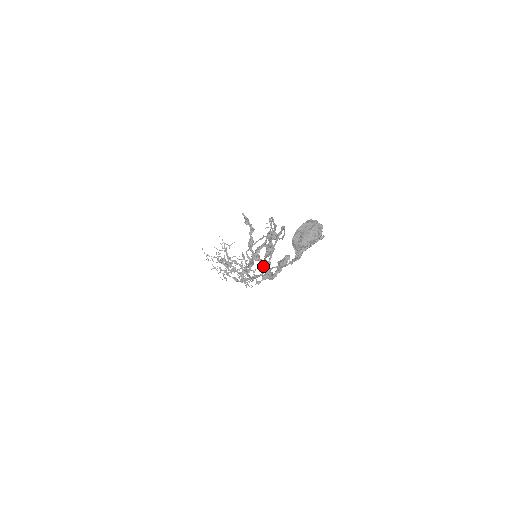
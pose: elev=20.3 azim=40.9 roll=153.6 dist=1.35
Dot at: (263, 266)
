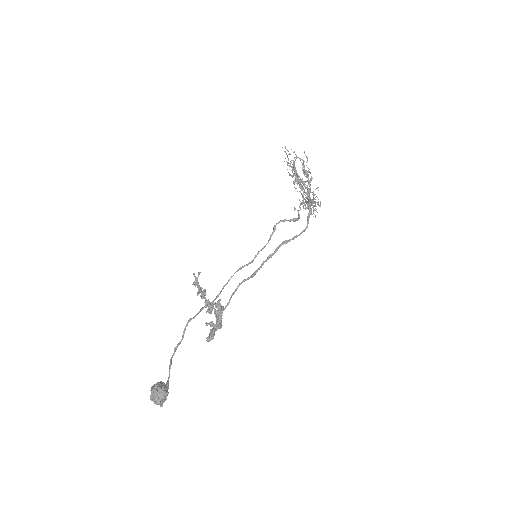
Dot at: (214, 313)
